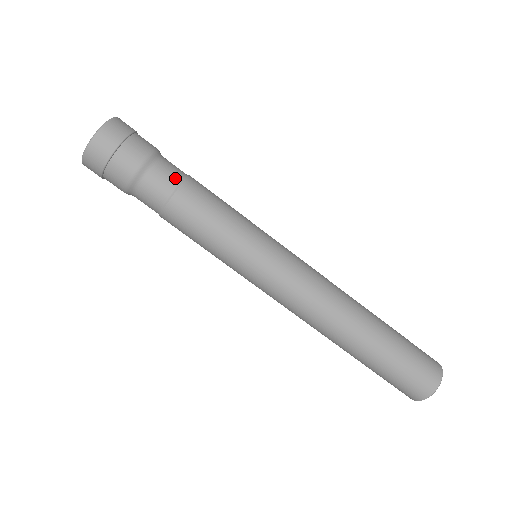
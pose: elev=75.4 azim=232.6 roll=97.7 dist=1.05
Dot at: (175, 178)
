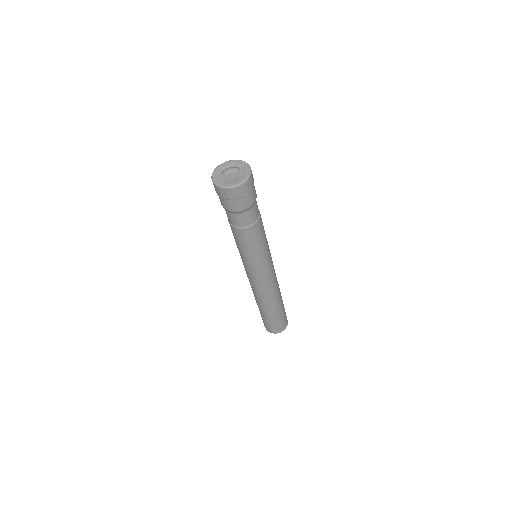
Dot at: occluded
